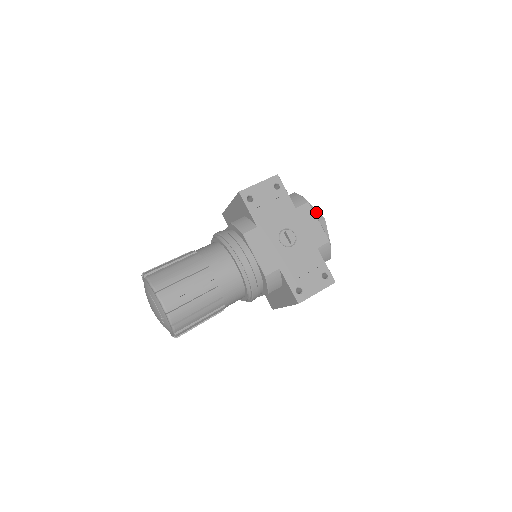
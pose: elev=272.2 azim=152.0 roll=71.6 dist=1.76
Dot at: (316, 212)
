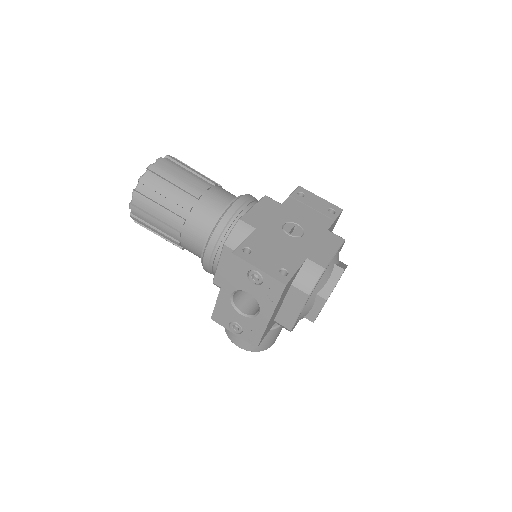
Dot at: (344, 266)
